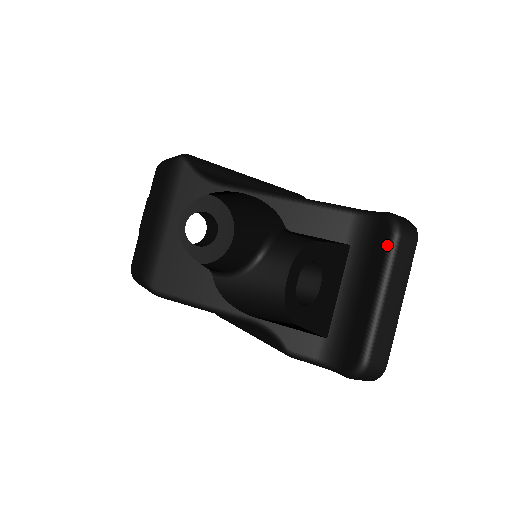
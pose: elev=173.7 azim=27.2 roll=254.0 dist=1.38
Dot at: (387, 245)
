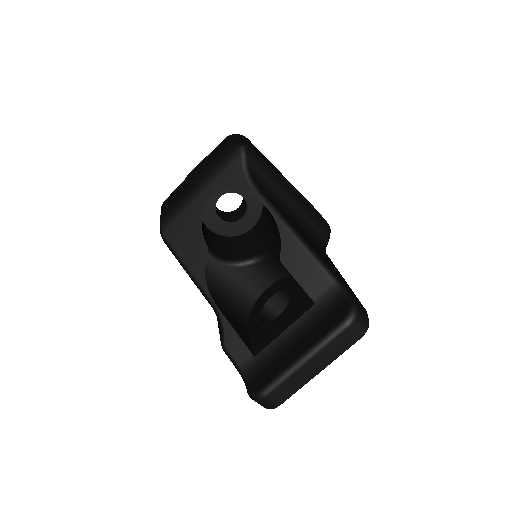
Dot at: (335, 326)
